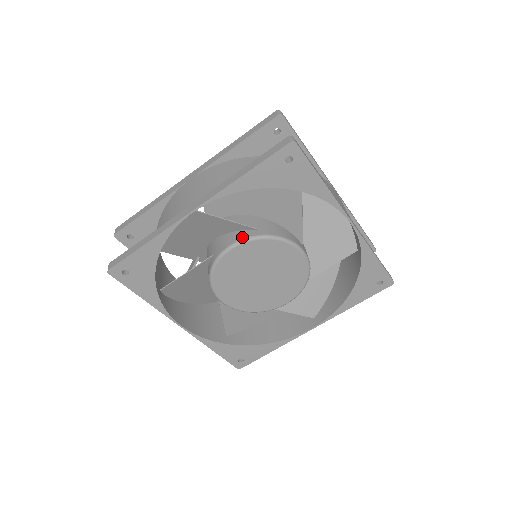
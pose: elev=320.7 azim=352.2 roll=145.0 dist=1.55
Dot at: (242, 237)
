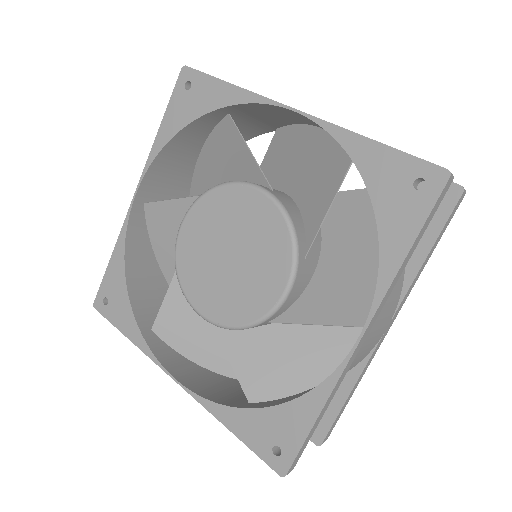
Dot at: occluded
